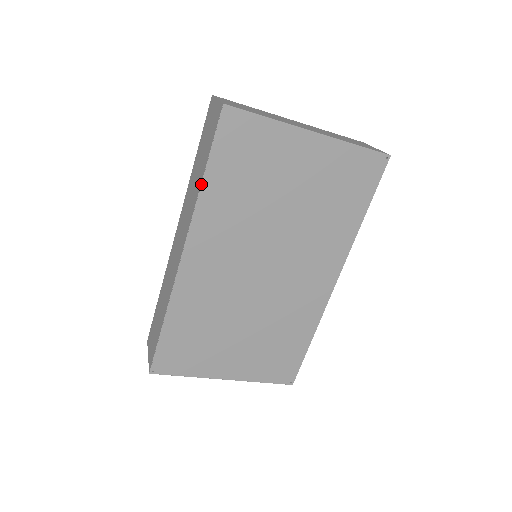
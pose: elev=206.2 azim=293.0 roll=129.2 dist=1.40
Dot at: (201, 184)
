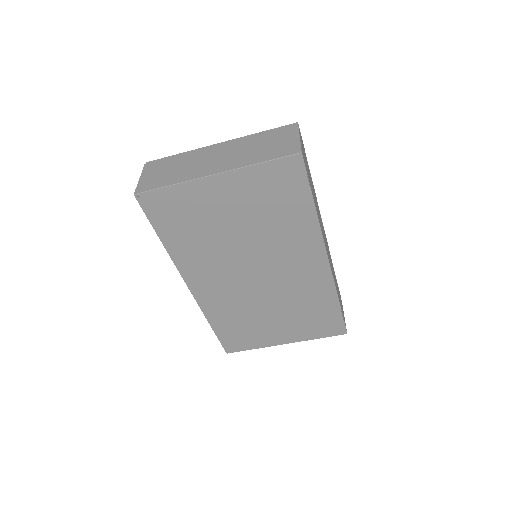
Dot at: occluded
